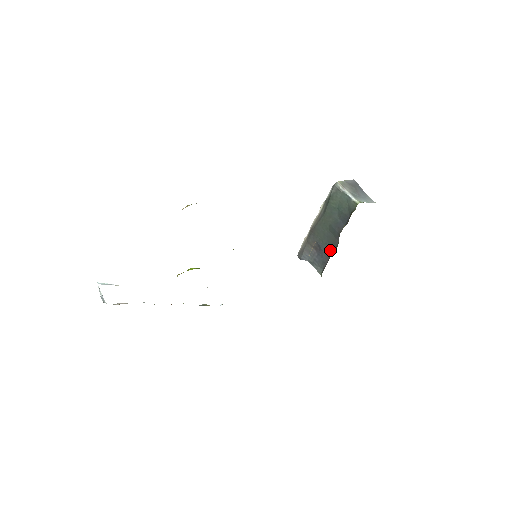
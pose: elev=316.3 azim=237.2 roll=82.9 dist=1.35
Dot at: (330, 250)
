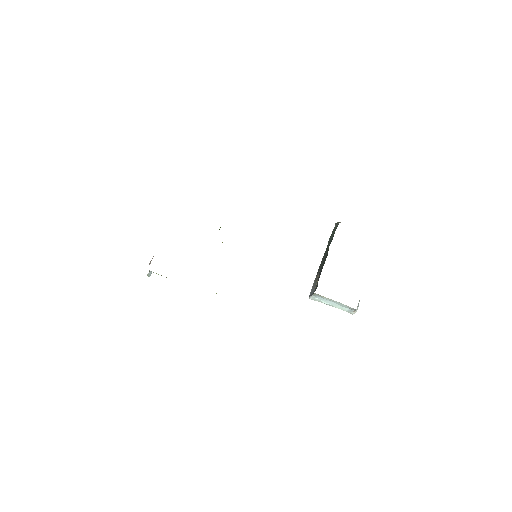
Dot at: occluded
